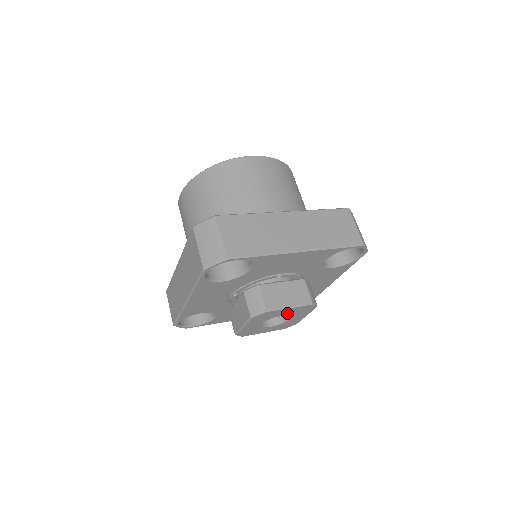
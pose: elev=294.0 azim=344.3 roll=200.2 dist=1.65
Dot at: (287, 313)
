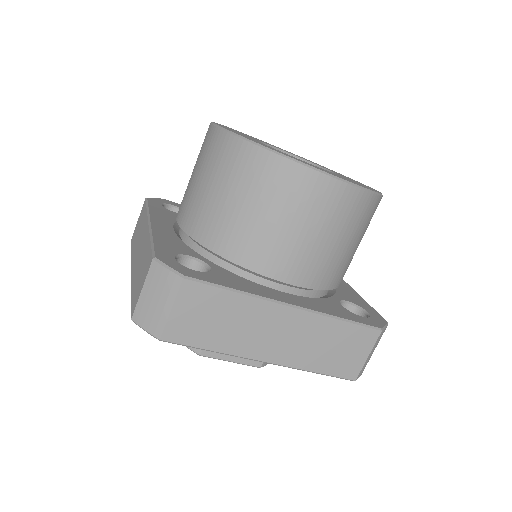
Dot at: occluded
